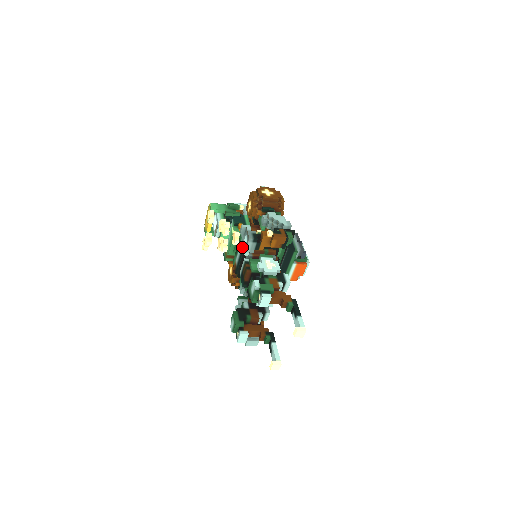
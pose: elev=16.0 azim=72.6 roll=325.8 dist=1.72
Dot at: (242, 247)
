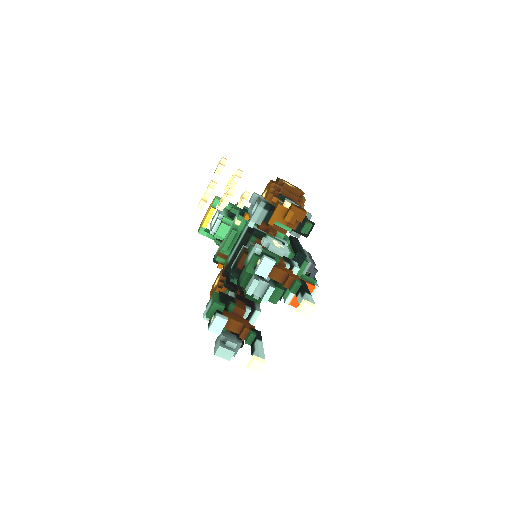
Dot at: (243, 236)
